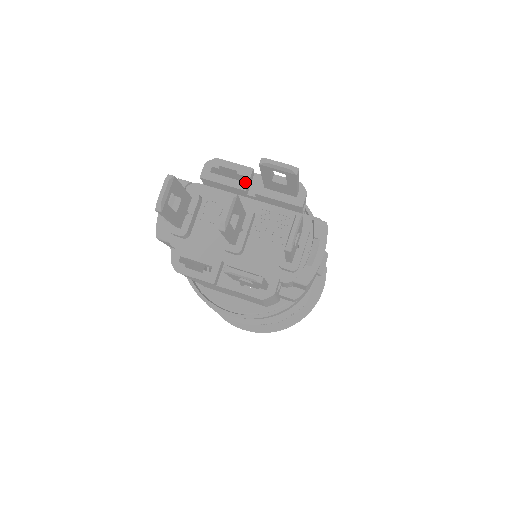
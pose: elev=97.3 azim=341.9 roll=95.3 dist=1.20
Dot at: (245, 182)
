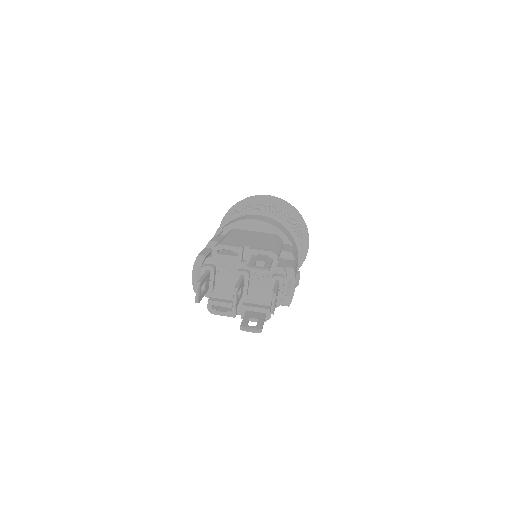
Dot at: (240, 257)
